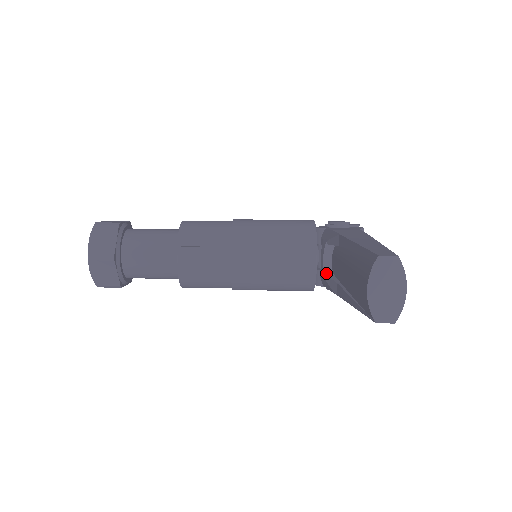
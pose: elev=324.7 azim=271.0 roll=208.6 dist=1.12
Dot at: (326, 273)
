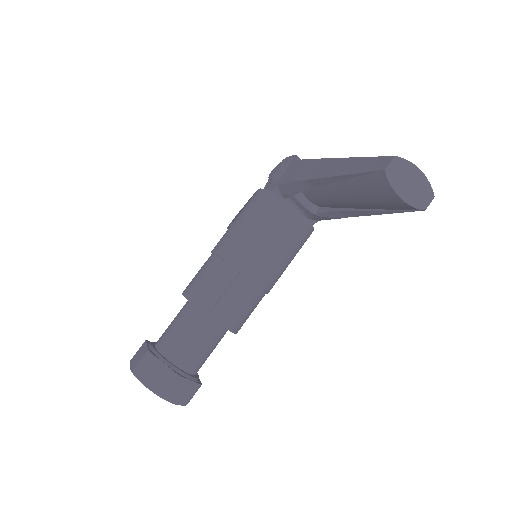
Dot at: (315, 212)
